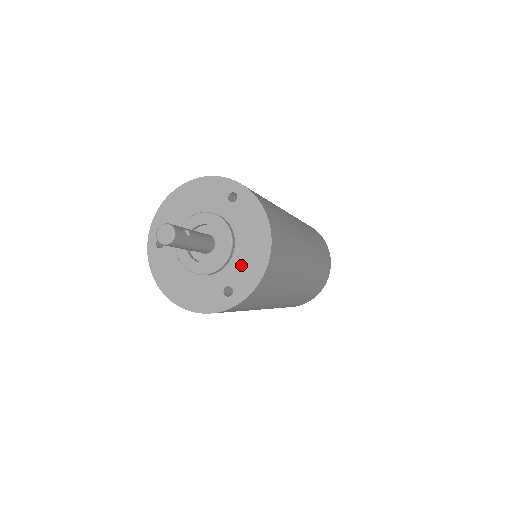
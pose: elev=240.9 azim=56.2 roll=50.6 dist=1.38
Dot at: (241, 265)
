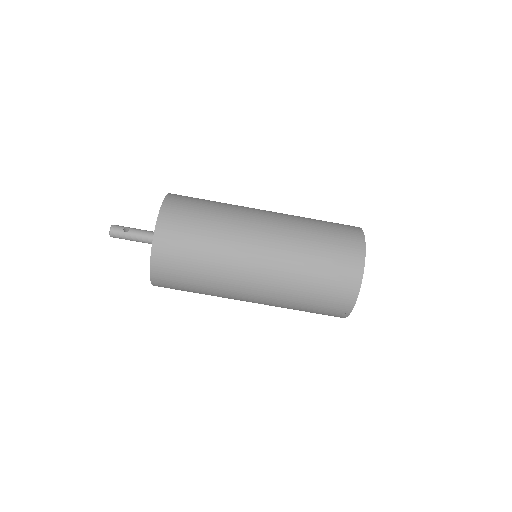
Dot at: occluded
